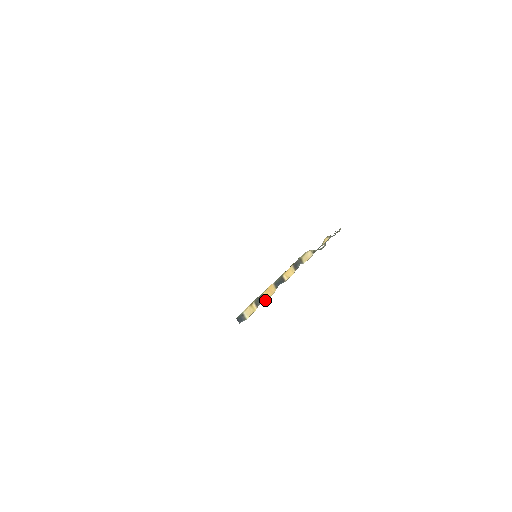
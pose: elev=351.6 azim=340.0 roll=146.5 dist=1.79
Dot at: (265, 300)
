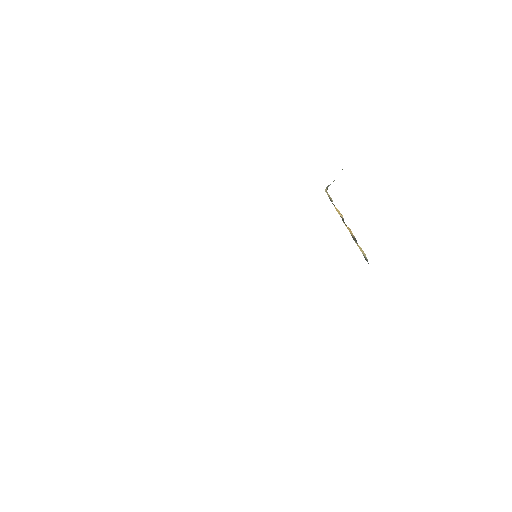
Dot at: (355, 238)
